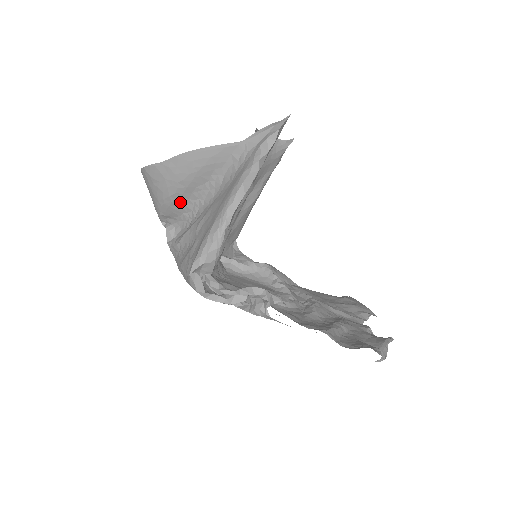
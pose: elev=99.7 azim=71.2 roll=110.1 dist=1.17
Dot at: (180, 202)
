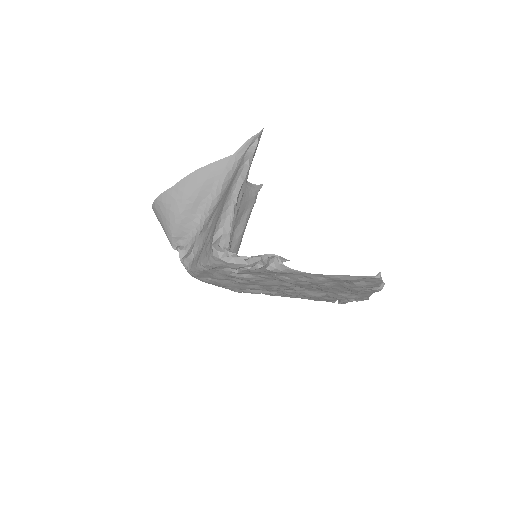
Dot at: (189, 218)
